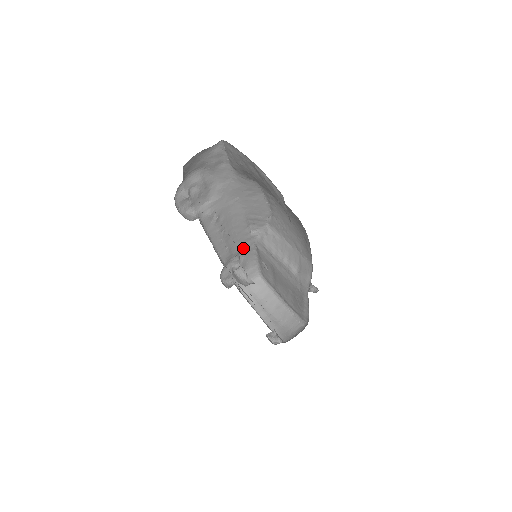
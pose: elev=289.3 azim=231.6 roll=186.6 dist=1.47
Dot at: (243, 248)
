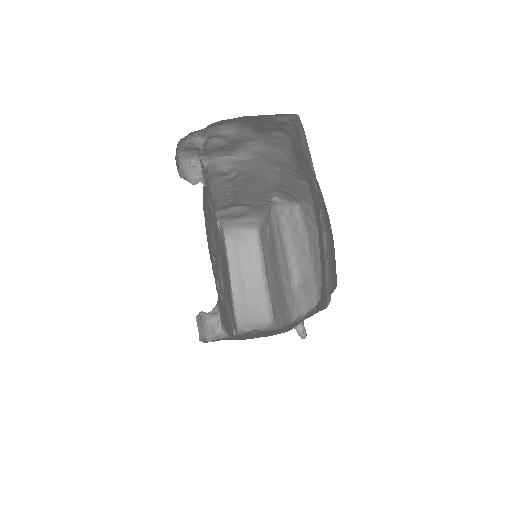
Dot at: (253, 203)
